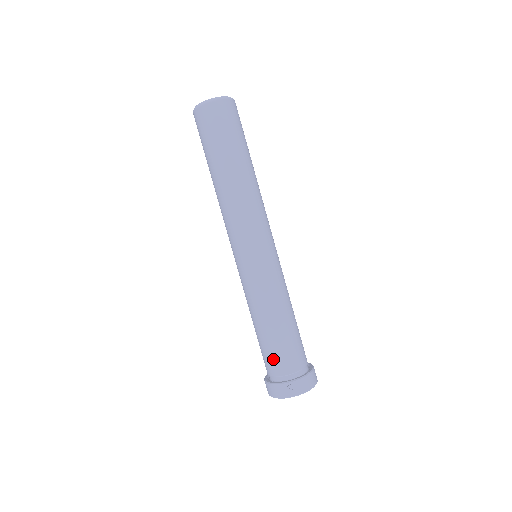
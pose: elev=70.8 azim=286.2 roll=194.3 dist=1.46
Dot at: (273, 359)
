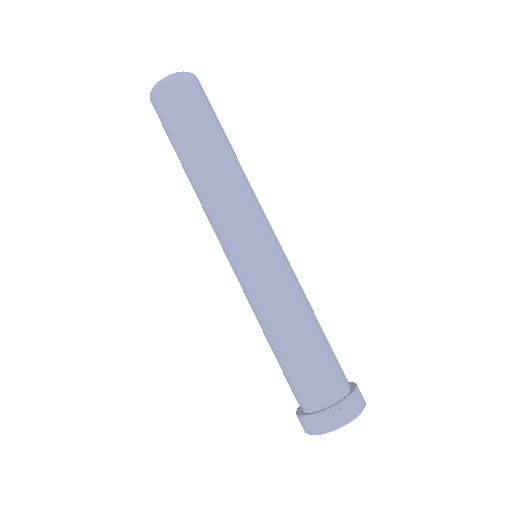
Dot at: (306, 381)
